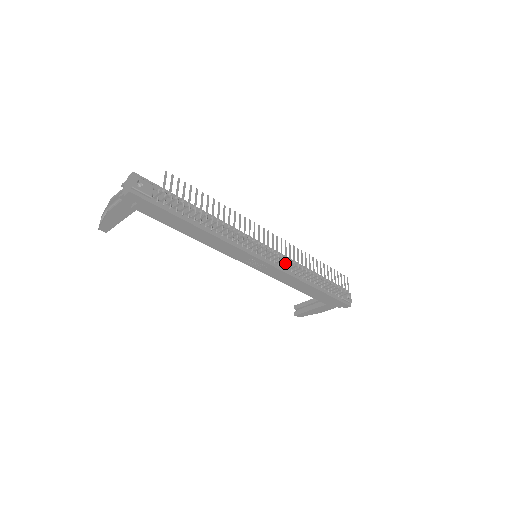
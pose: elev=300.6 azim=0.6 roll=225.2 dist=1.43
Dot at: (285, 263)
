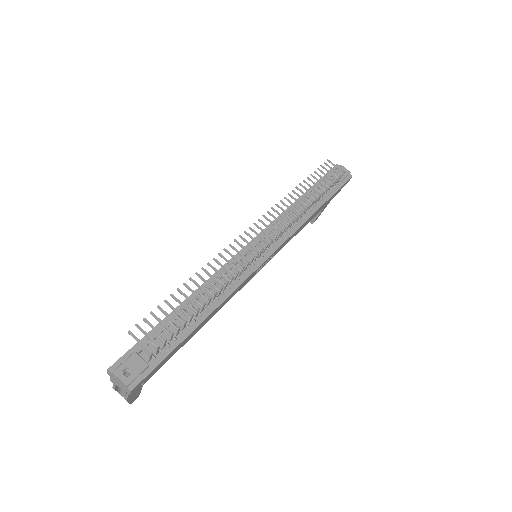
Dot at: (283, 232)
